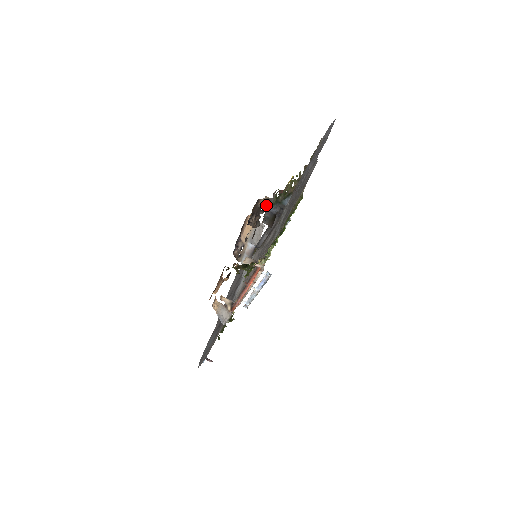
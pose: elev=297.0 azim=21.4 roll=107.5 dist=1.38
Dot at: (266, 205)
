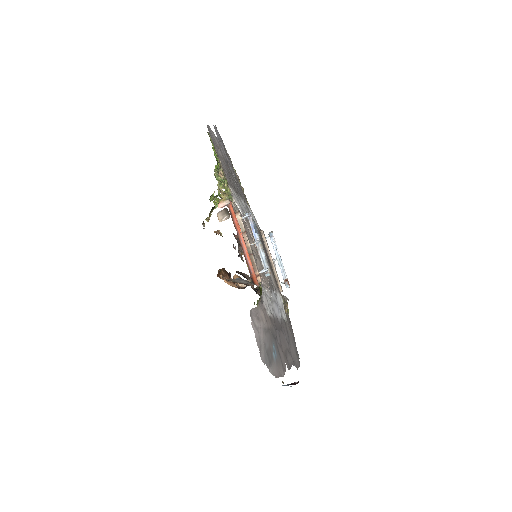
Dot at: occluded
